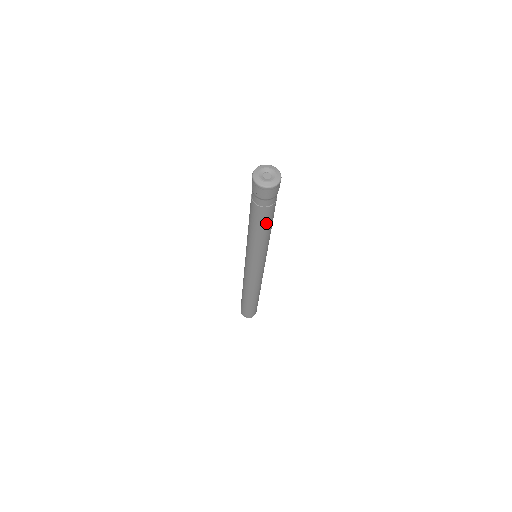
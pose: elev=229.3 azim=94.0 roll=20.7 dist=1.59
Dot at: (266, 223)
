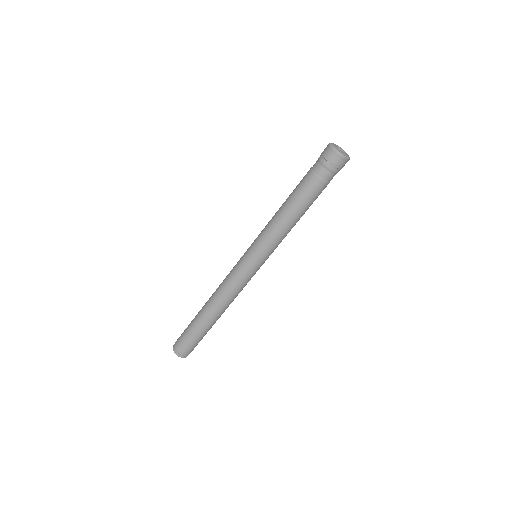
Dot at: (308, 203)
